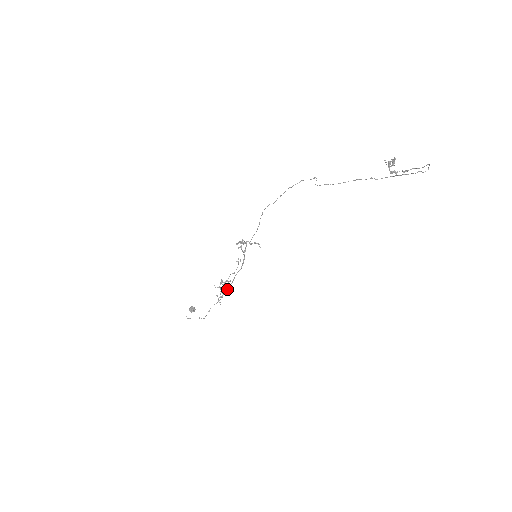
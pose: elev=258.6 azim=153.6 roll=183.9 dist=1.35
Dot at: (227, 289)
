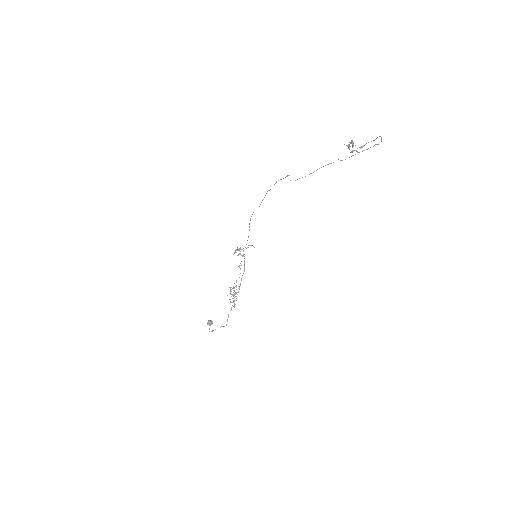
Dot at: occluded
